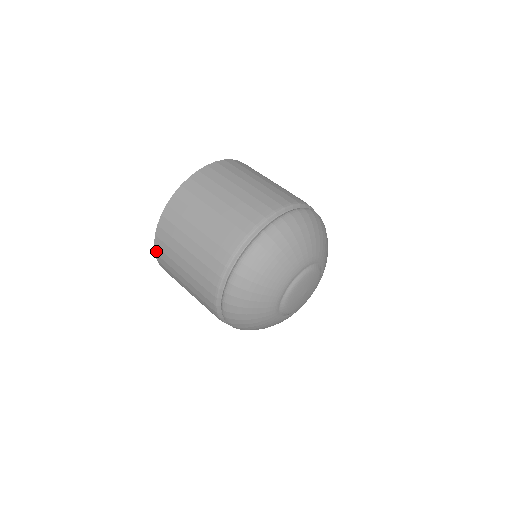
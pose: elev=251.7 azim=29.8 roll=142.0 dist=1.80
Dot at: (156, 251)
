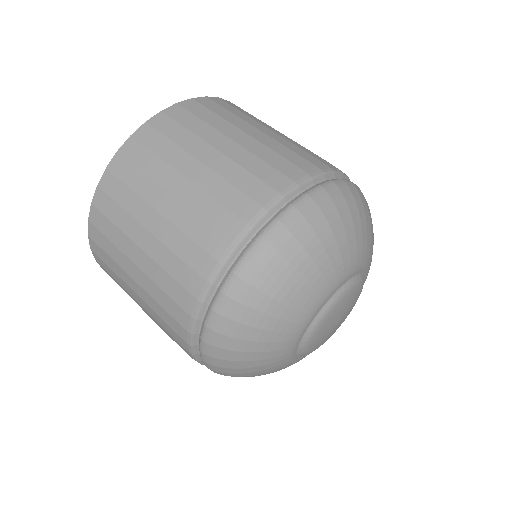
Dot at: occluded
